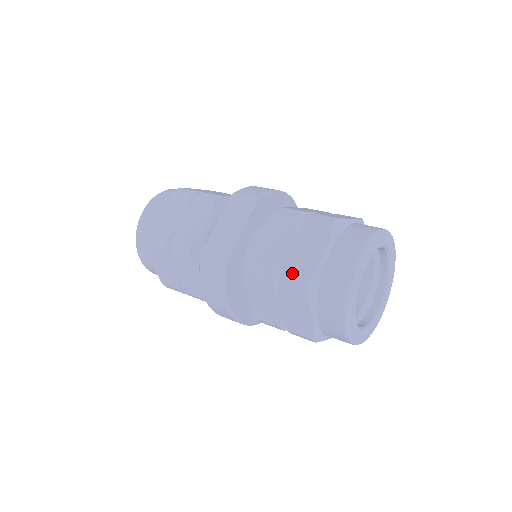
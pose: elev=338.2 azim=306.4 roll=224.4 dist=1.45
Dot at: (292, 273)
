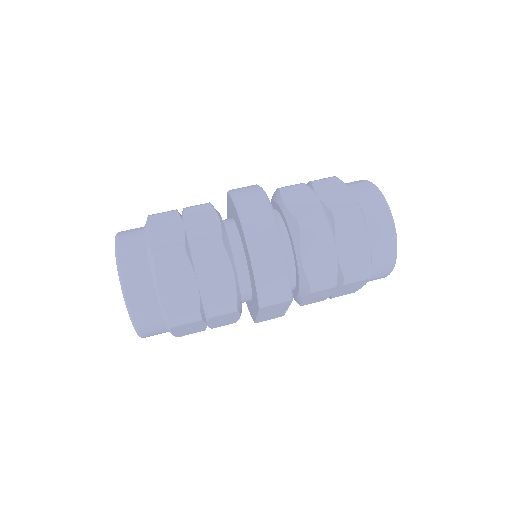
Dot at: occluded
